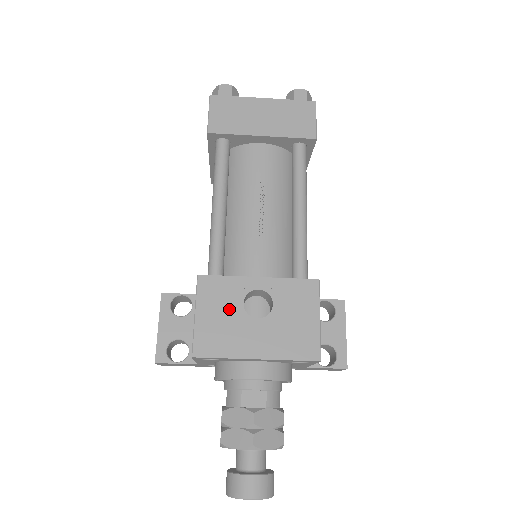
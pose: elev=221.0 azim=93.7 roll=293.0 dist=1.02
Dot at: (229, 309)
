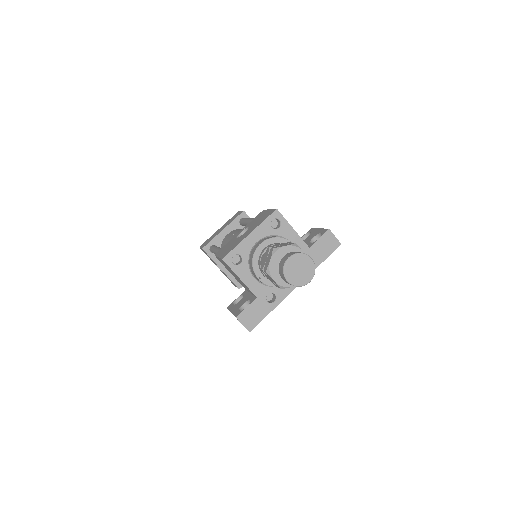
Dot at: (231, 244)
